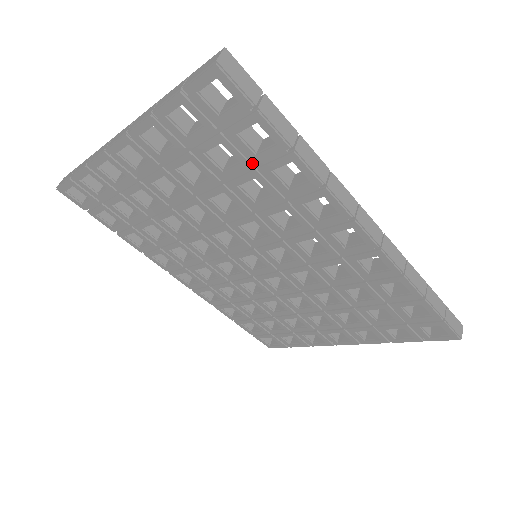
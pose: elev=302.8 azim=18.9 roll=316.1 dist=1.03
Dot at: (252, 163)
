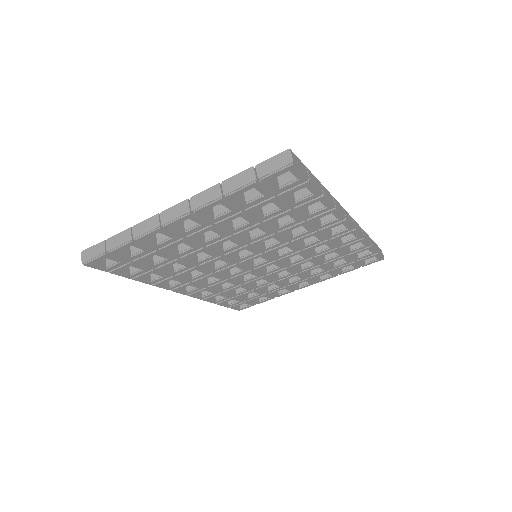
Dot at: (289, 207)
